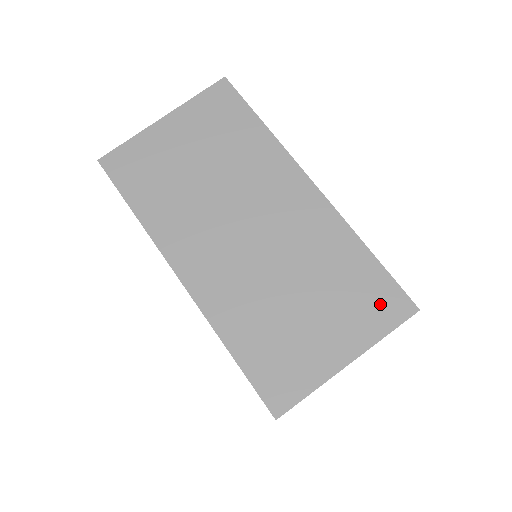
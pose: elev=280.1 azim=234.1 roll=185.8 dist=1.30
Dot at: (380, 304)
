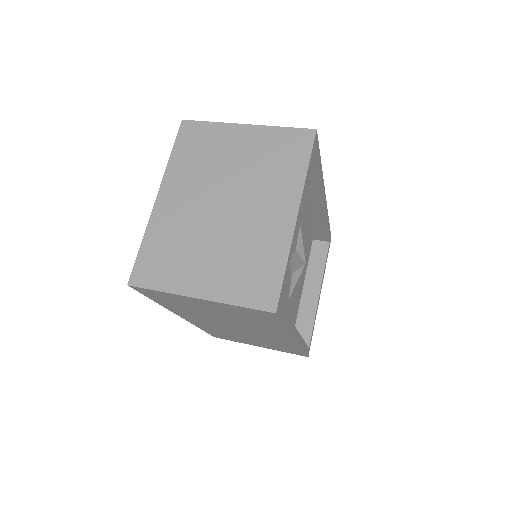
Dot at: occluded
